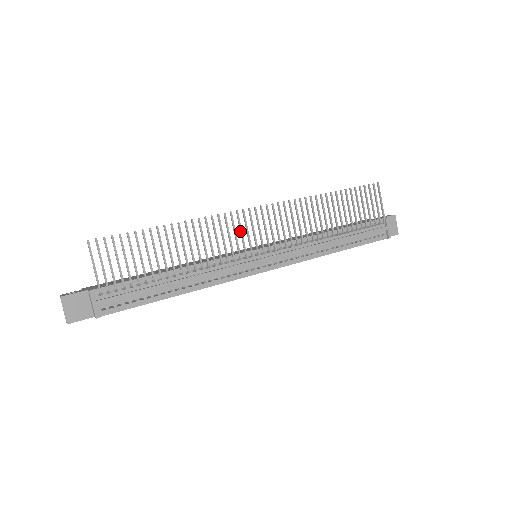
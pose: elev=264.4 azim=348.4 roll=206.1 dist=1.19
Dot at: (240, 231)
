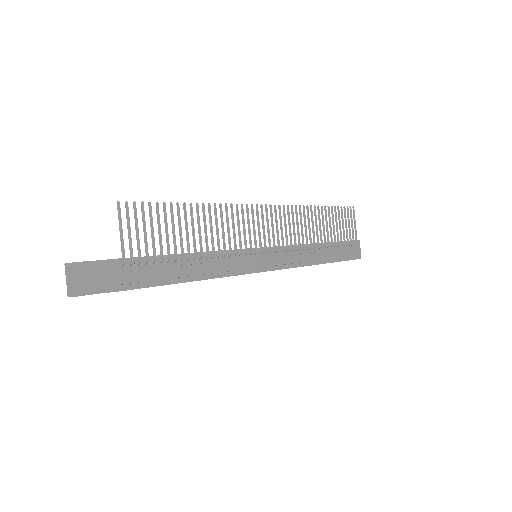
Dot at: (253, 225)
